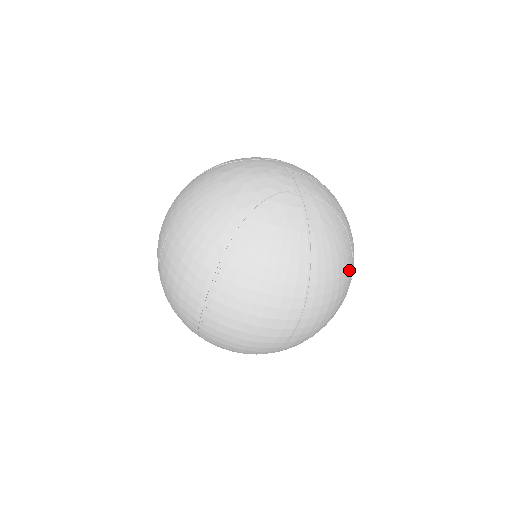
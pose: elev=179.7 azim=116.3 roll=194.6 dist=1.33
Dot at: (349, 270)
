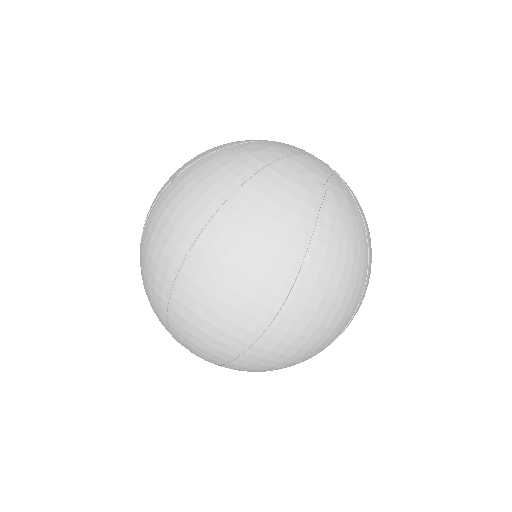
Dot at: occluded
